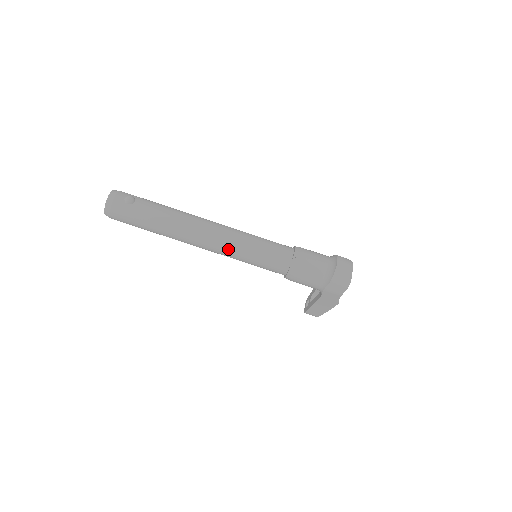
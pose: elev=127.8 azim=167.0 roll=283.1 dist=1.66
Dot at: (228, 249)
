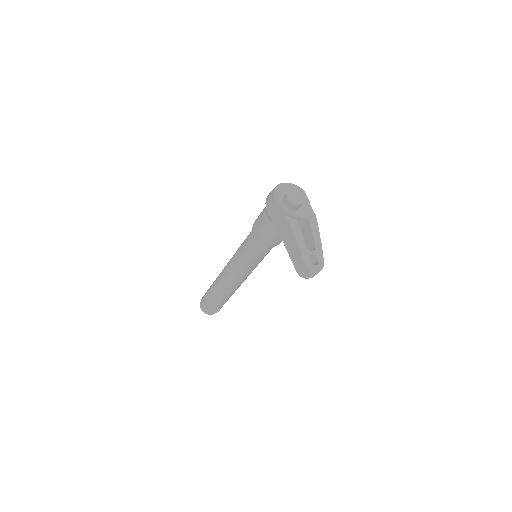
Dot at: (233, 258)
